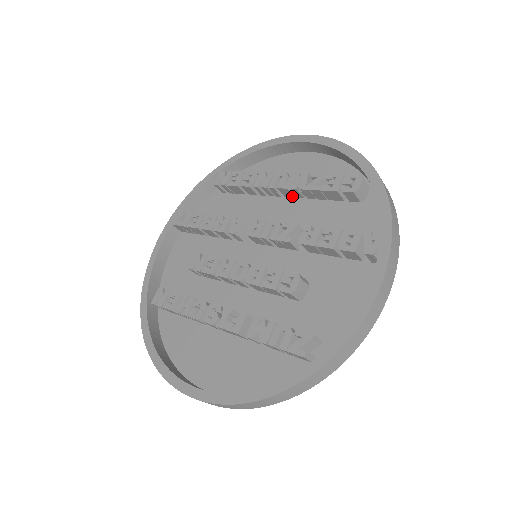
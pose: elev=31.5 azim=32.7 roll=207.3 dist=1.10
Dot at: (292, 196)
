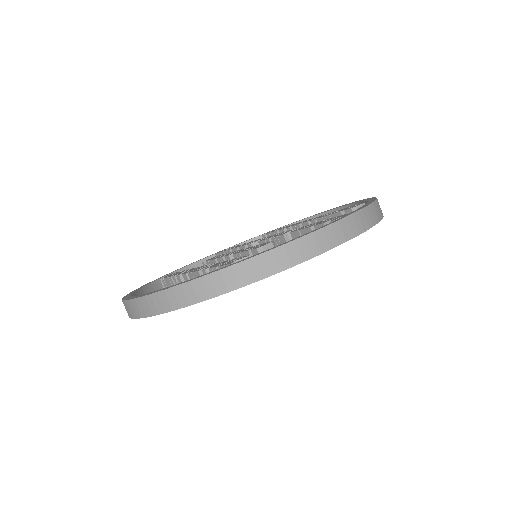
Dot at: occluded
